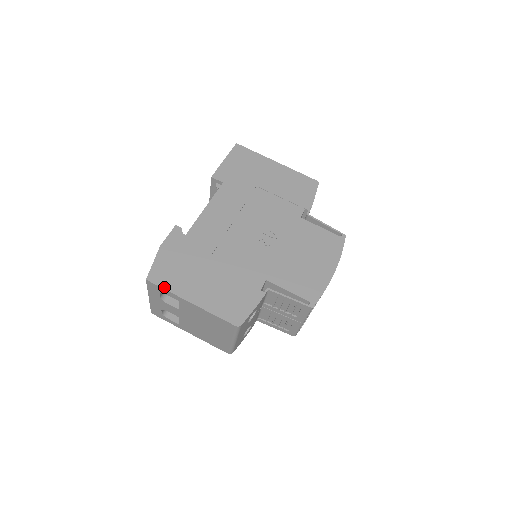
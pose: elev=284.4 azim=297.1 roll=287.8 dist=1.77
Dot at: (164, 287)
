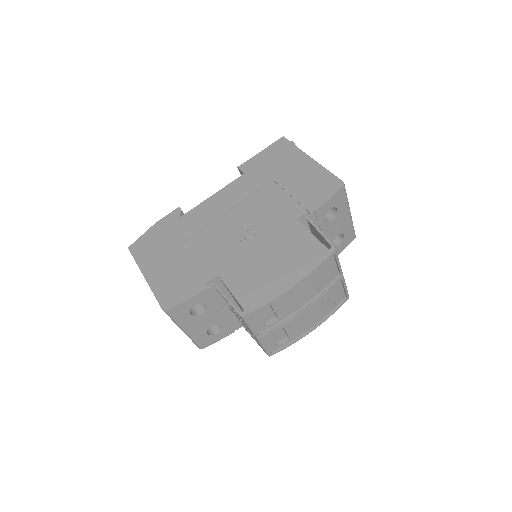
Dot at: (135, 257)
